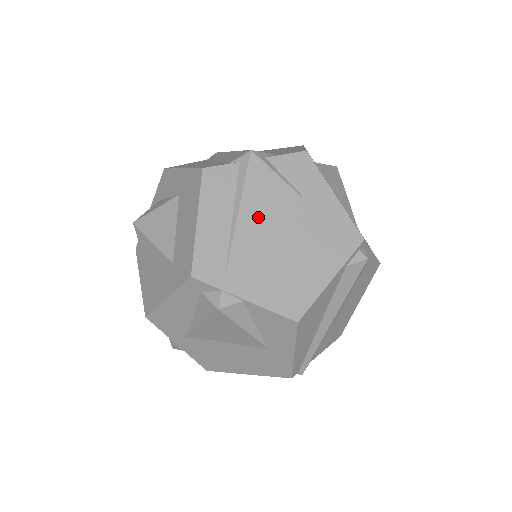
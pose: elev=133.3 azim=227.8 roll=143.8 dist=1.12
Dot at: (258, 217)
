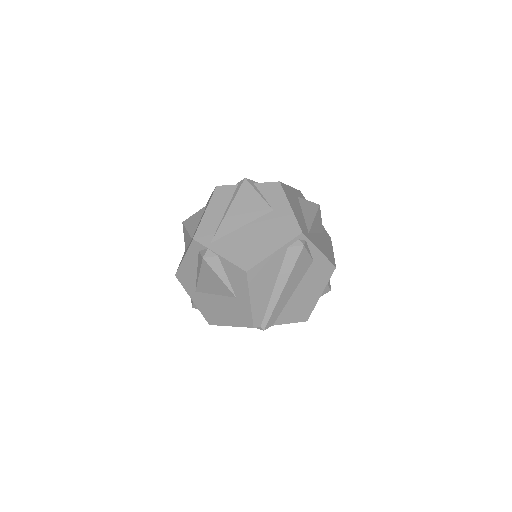
Dot at: (239, 213)
